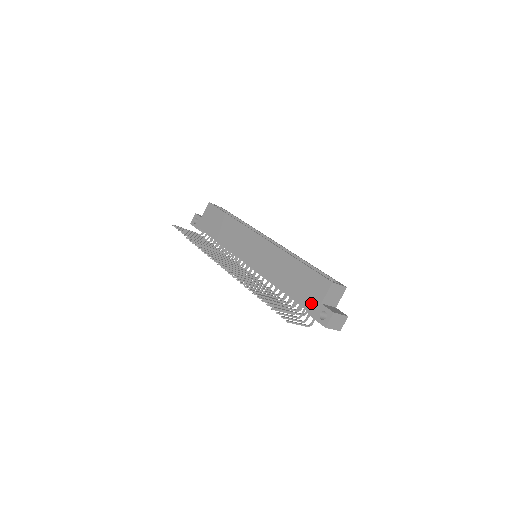
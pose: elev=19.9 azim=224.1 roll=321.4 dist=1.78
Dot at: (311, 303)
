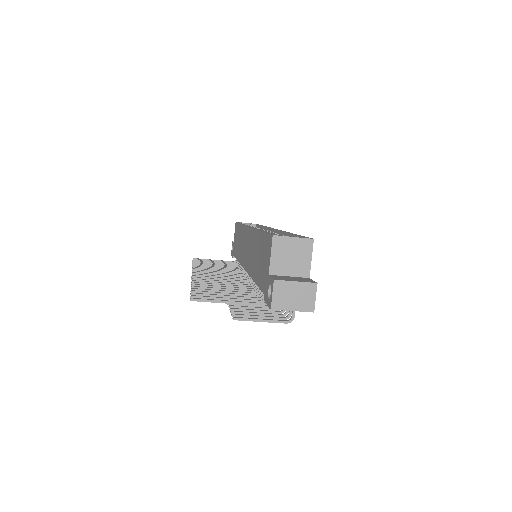
Dot at: (264, 281)
